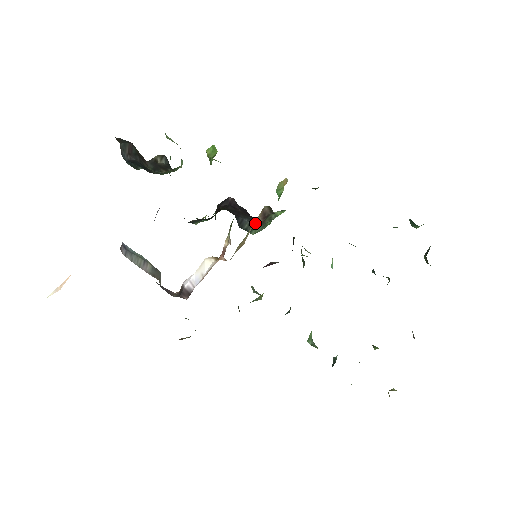
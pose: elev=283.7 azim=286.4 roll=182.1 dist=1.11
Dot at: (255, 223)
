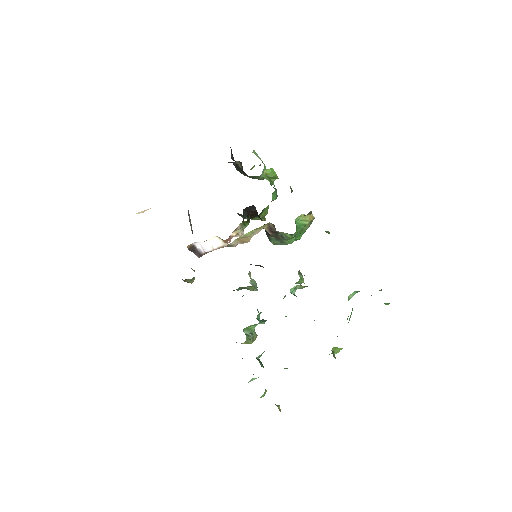
Dot at: (269, 234)
